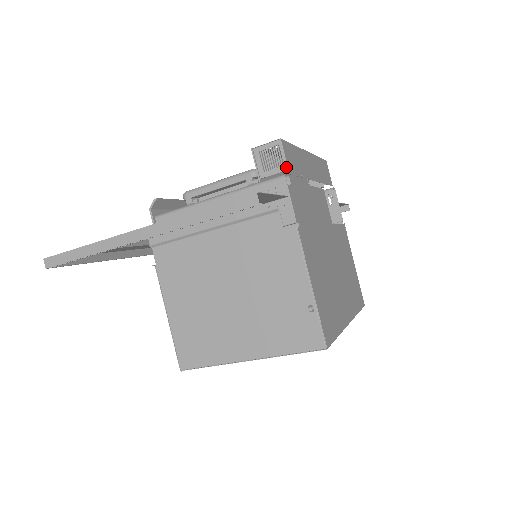
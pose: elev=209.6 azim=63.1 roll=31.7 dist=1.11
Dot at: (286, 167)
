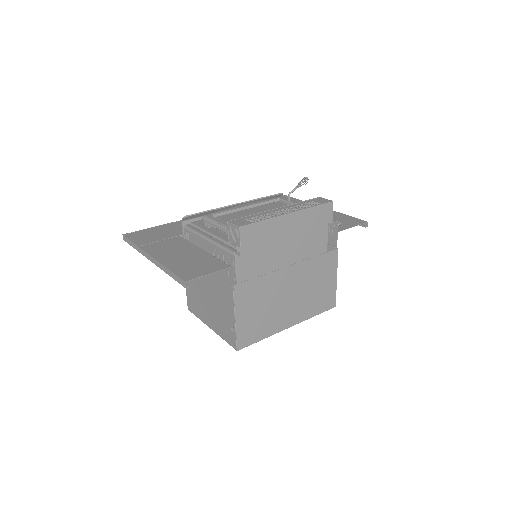
Dot at: (240, 245)
